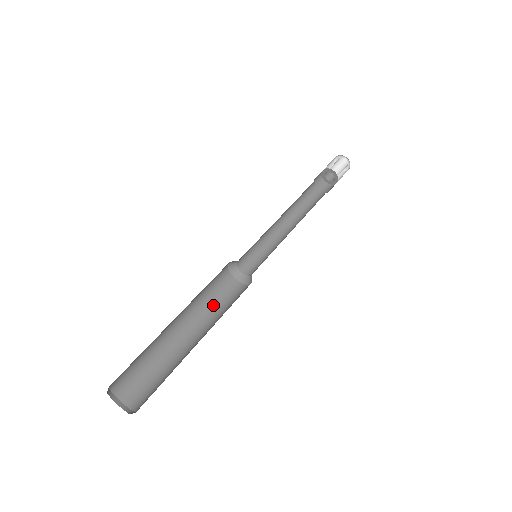
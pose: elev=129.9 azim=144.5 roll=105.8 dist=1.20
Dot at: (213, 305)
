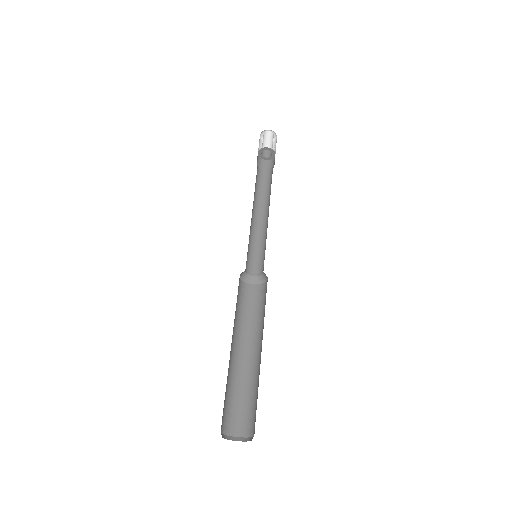
Dot at: (237, 312)
